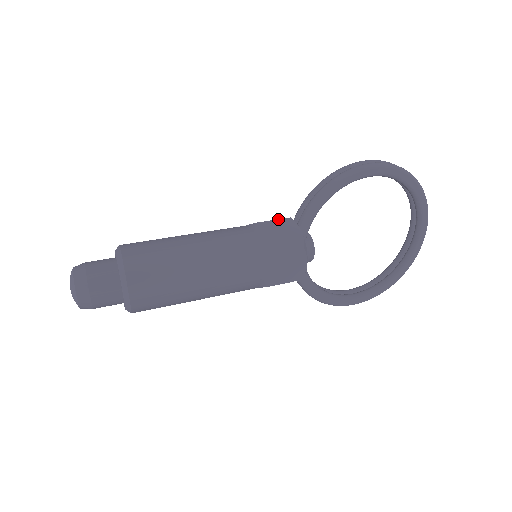
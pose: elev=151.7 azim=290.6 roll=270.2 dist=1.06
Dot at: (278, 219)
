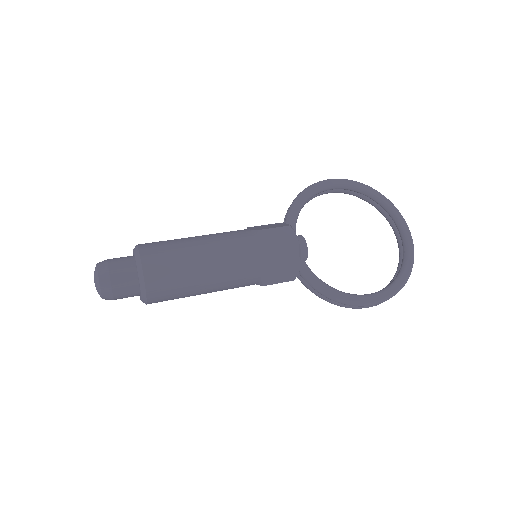
Dot at: occluded
